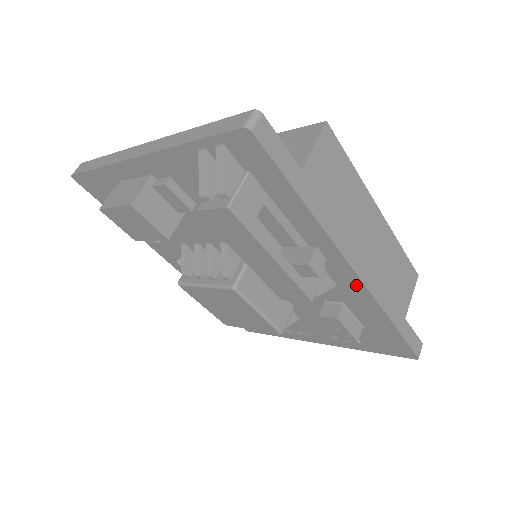
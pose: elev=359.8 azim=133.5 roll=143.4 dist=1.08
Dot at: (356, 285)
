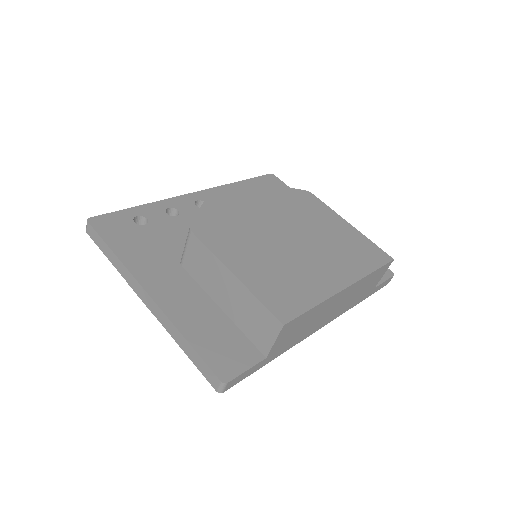
Dot at: occluded
